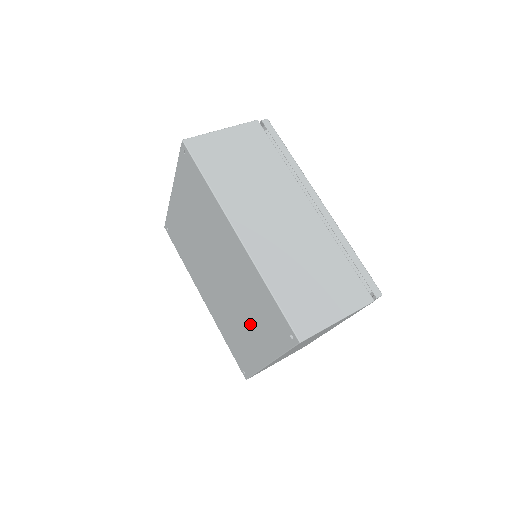
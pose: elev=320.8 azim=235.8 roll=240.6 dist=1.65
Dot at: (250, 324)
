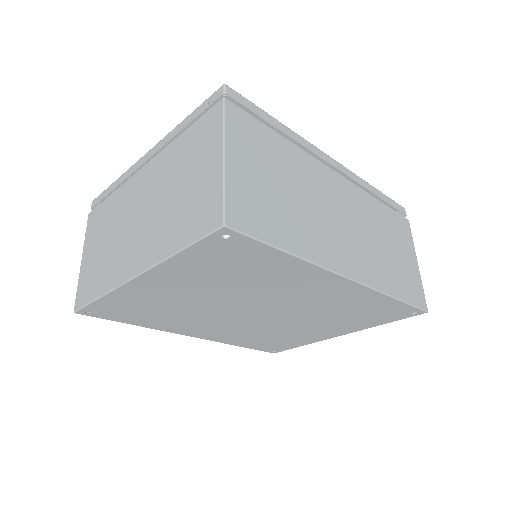
Dot at: (322, 325)
